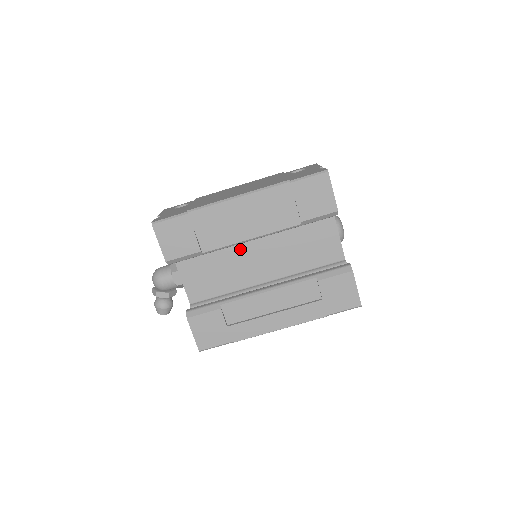
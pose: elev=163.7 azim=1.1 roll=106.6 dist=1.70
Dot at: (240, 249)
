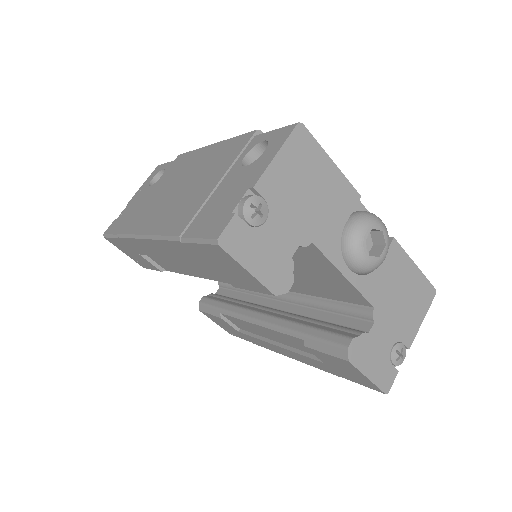
Dot at: occluded
